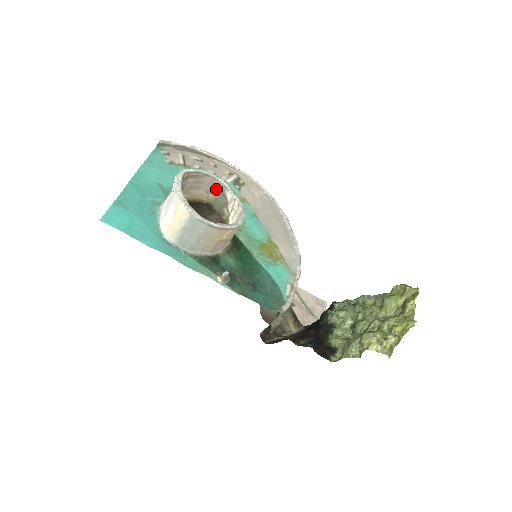
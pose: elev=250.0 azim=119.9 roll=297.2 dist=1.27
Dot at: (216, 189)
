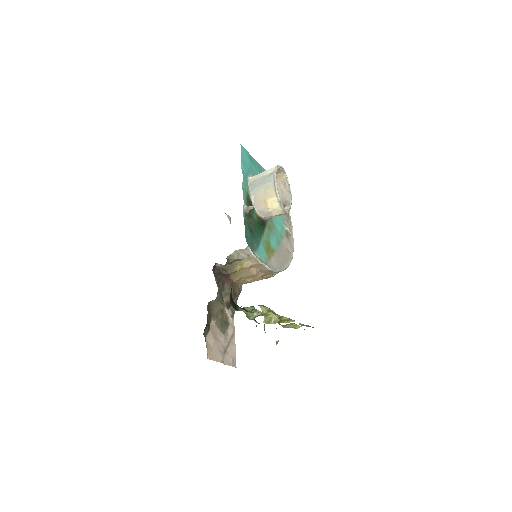
Dot at: (284, 203)
